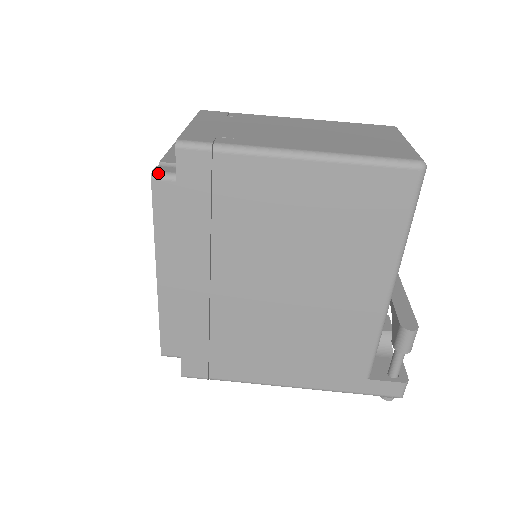
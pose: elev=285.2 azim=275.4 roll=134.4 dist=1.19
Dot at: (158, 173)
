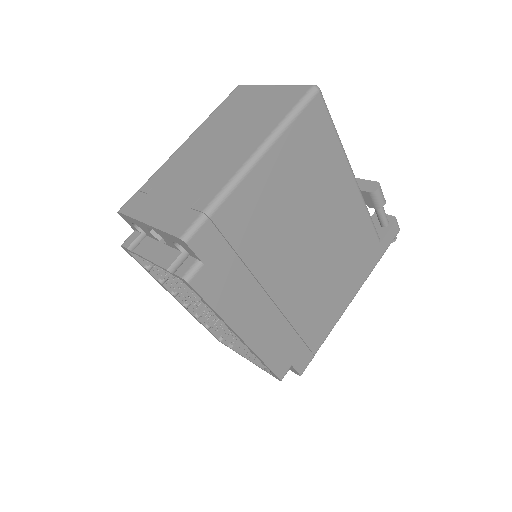
Dot at: (187, 274)
